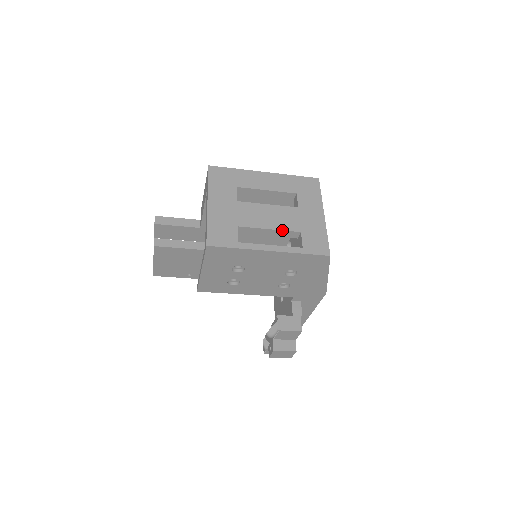
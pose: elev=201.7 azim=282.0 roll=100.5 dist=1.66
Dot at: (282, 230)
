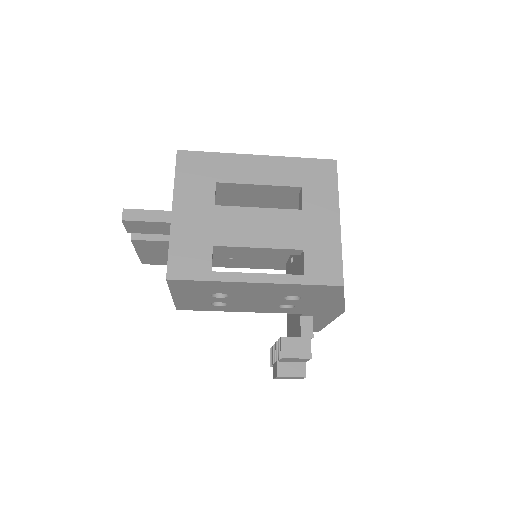
Dot at: (276, 248)
